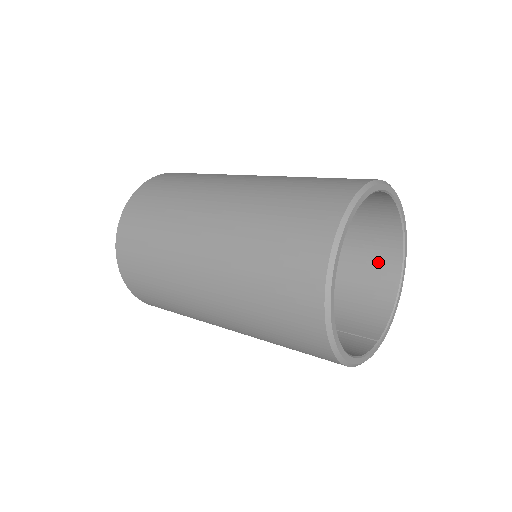
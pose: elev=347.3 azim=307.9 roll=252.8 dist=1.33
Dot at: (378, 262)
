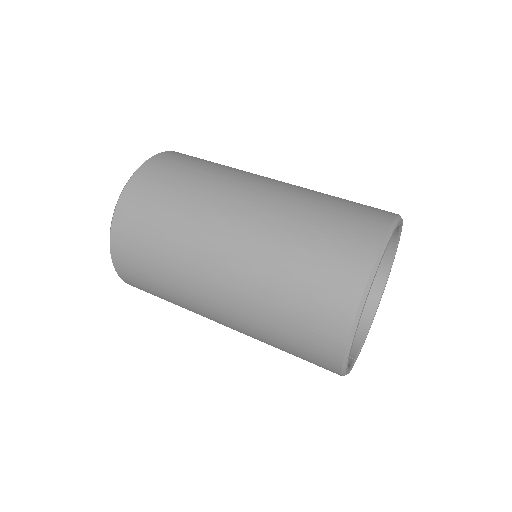
Dot at: occluded
